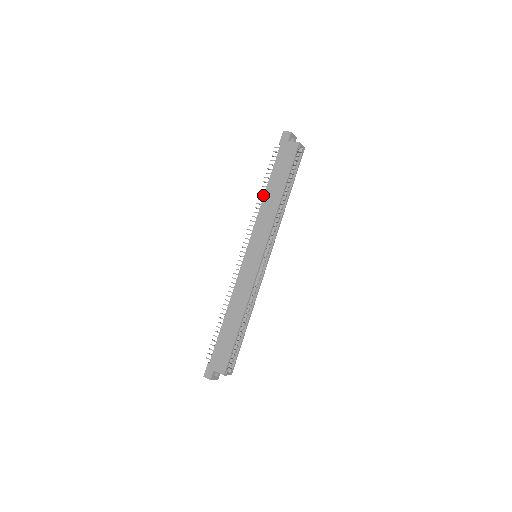
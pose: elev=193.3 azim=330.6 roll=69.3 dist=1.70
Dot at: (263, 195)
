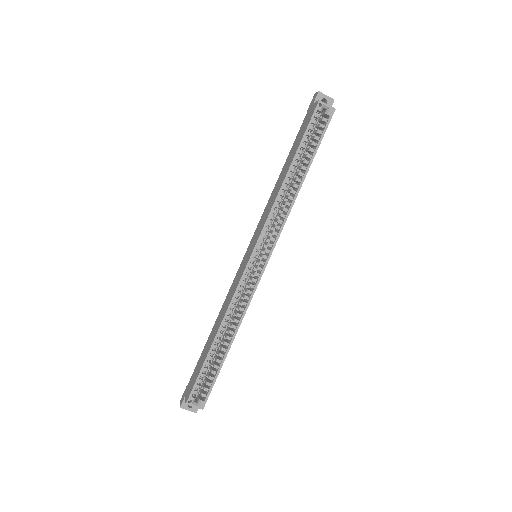
Dot at: occluded
